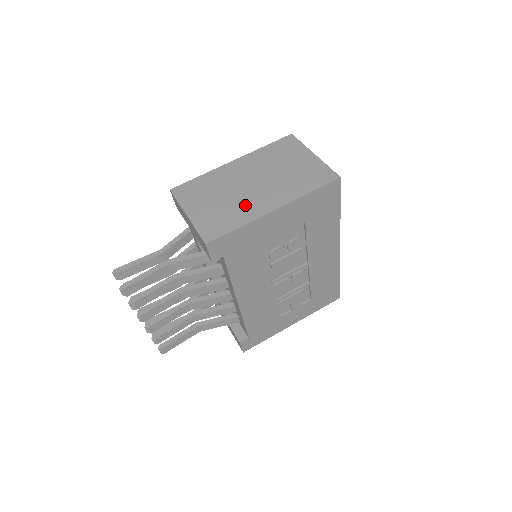
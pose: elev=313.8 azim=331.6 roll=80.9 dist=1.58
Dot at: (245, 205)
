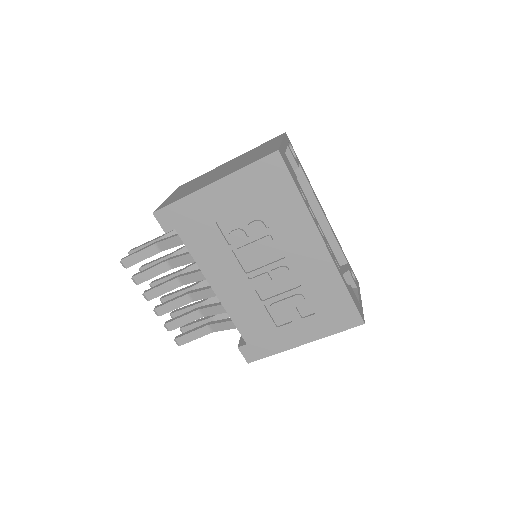
Dot at: (200, 185)
